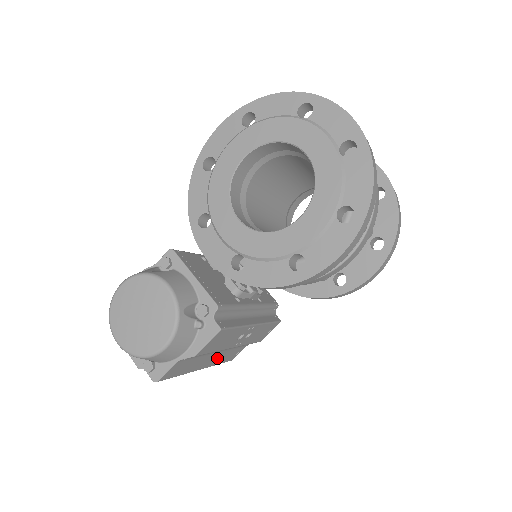
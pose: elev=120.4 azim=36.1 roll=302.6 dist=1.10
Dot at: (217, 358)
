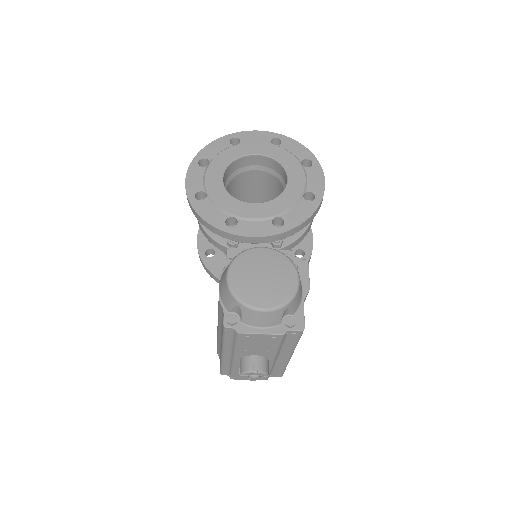
Dot at: occluded
